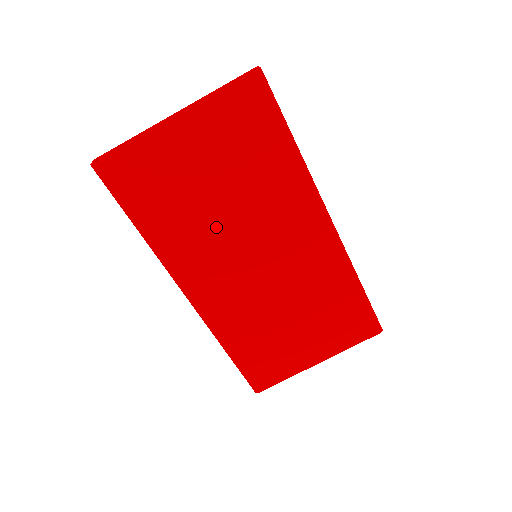
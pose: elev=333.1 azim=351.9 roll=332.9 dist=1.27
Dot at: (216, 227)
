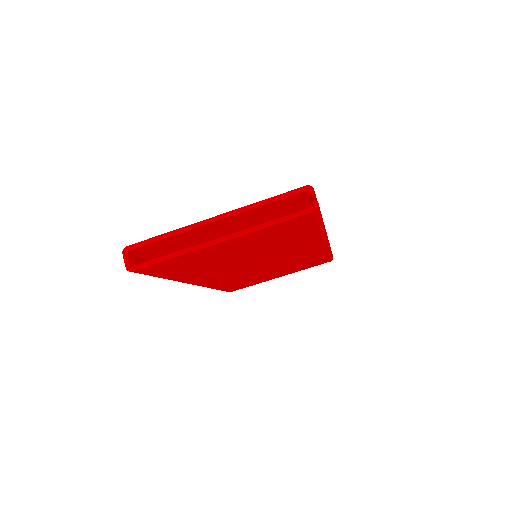
Dot at: (232, 264)
